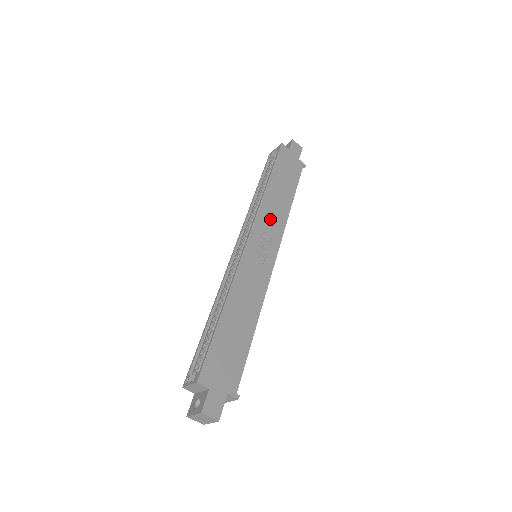
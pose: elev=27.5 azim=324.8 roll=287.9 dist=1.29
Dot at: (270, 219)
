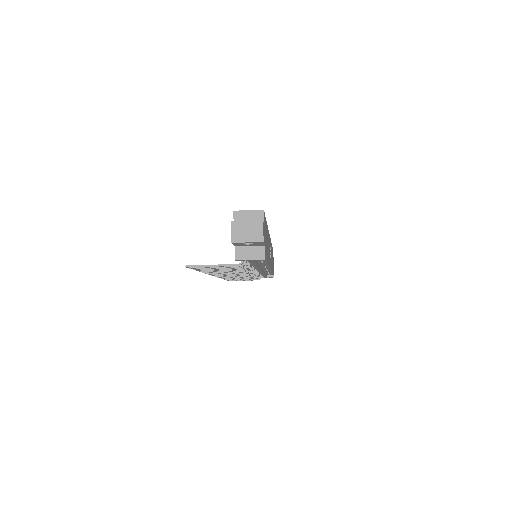
Dot at: (271, 254)
